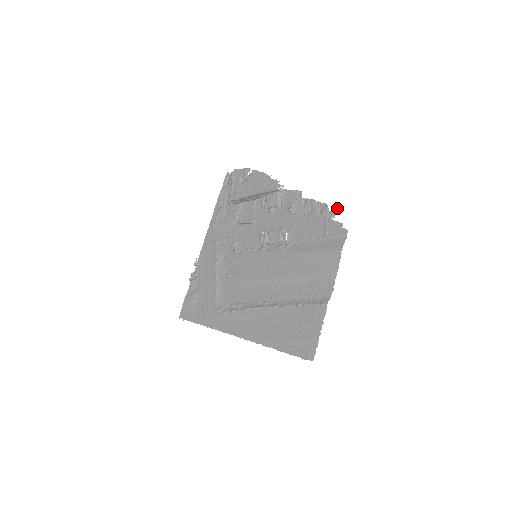
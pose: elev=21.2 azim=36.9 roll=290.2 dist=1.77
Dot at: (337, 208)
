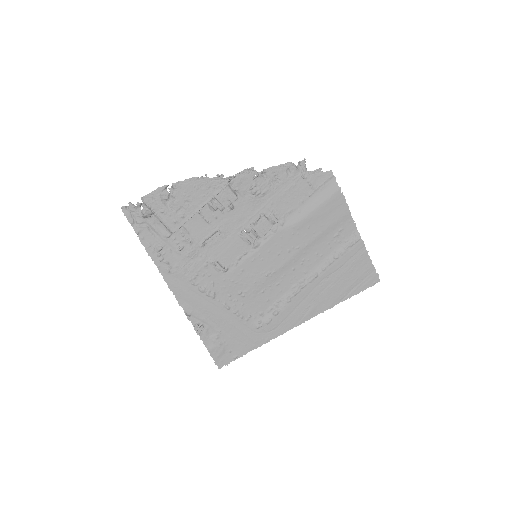
Dot at: (305, 159)
